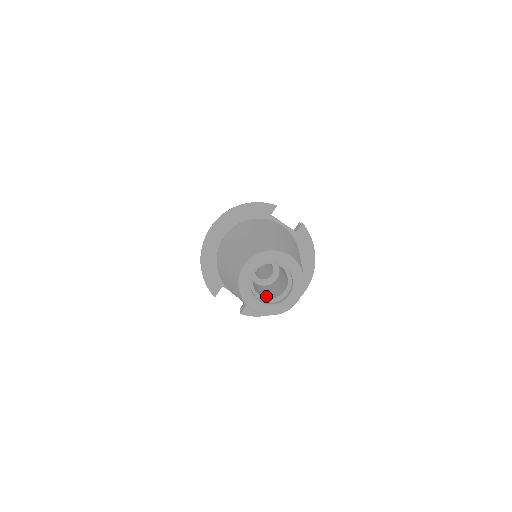
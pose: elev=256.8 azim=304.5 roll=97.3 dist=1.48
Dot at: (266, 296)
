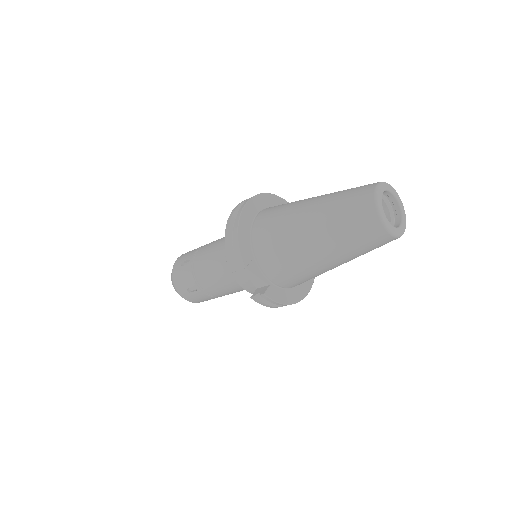
Dot at: occluded
